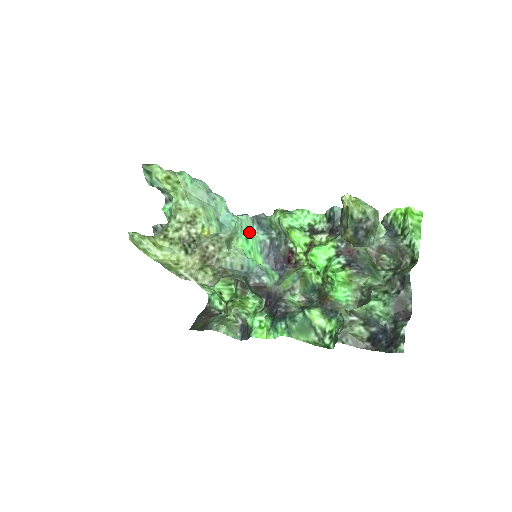
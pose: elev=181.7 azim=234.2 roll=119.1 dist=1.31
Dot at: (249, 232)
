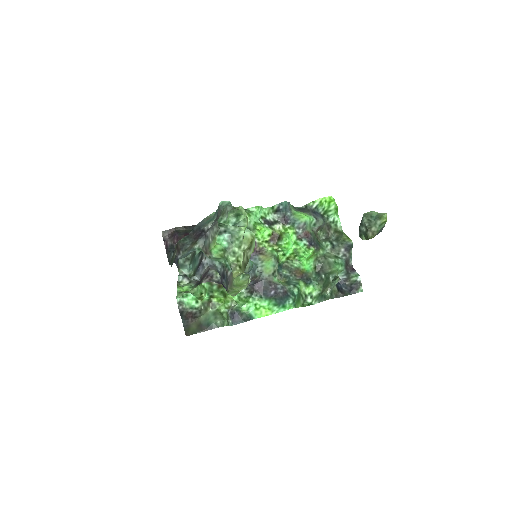
Dot at: occluded
